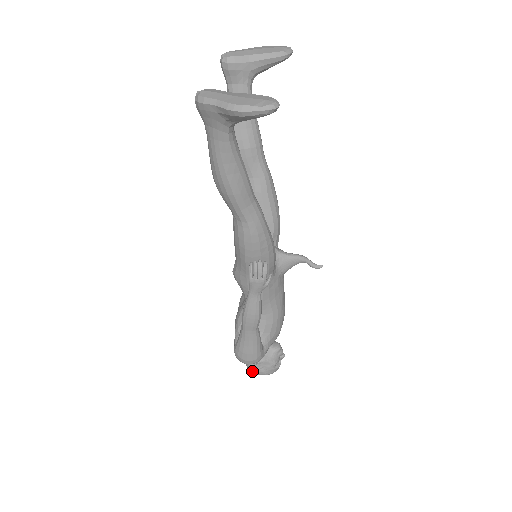
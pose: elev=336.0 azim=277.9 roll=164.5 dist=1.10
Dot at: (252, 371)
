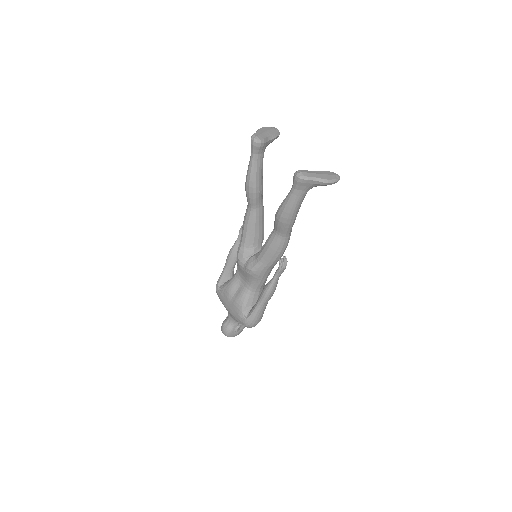
Dot at: (231, 336)
